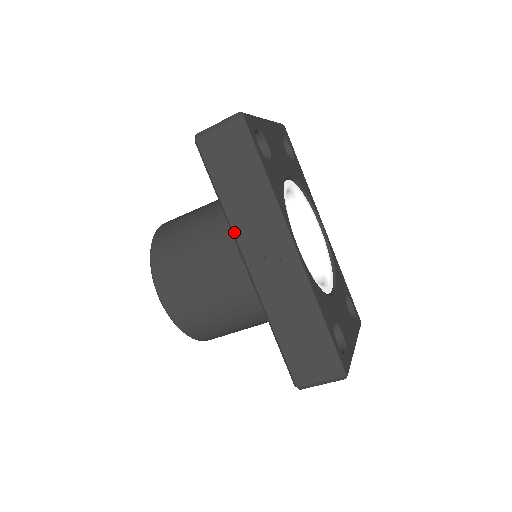
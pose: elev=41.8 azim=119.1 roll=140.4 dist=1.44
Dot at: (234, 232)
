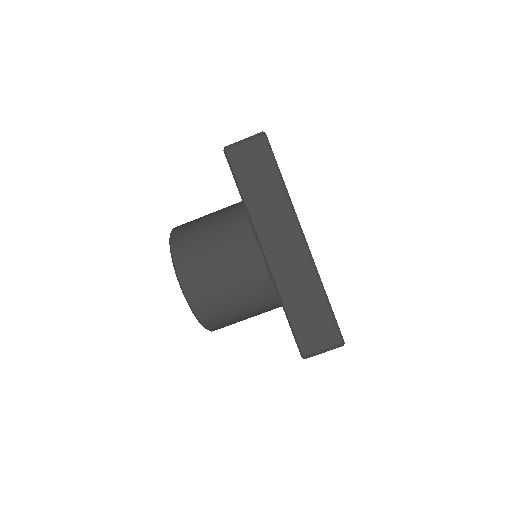
Dot at: (254, 225)
